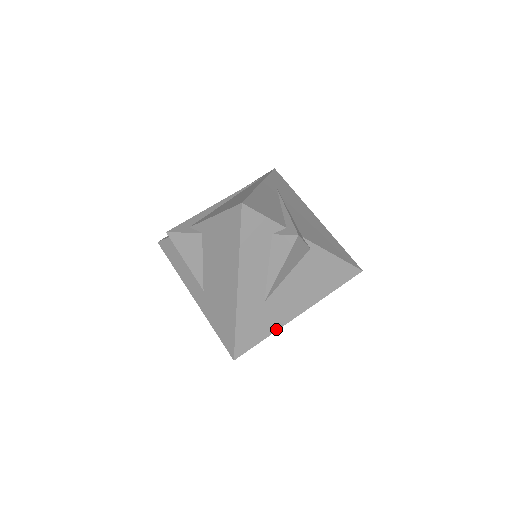
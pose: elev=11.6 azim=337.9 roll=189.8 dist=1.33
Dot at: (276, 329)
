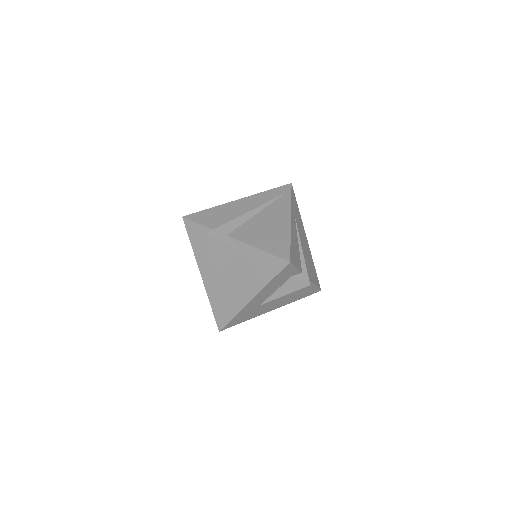
Dot at: (254, 317)
